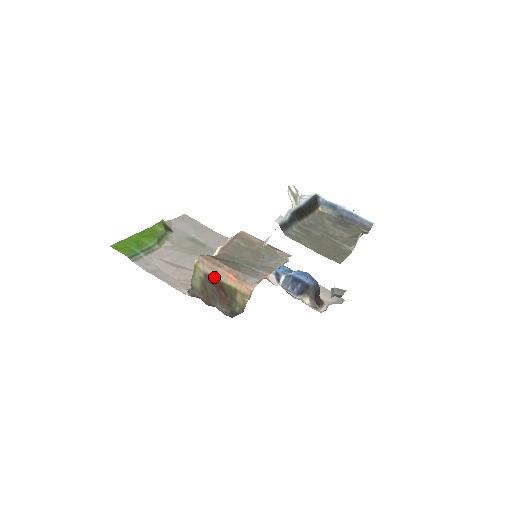
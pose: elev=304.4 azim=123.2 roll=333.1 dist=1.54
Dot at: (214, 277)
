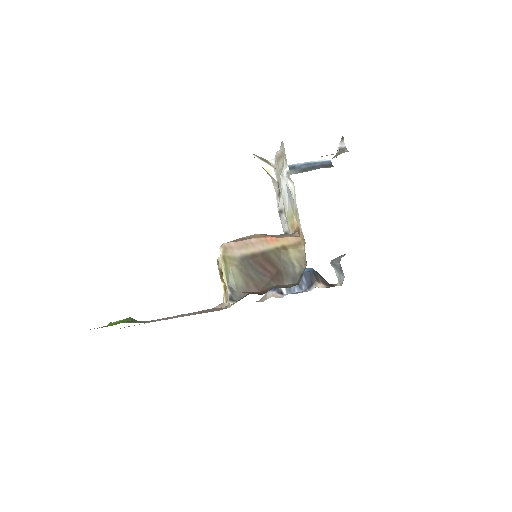
Dot at: (252, 253)
